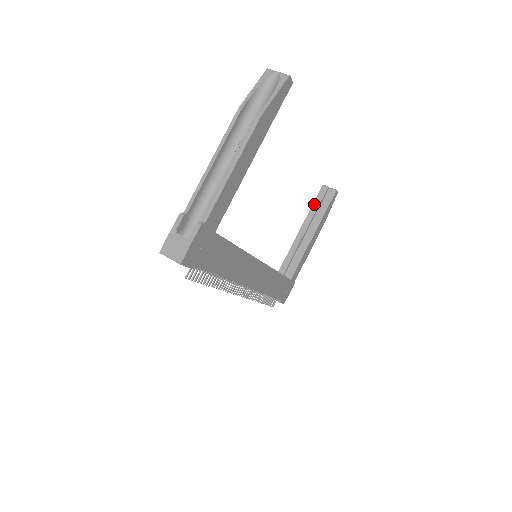
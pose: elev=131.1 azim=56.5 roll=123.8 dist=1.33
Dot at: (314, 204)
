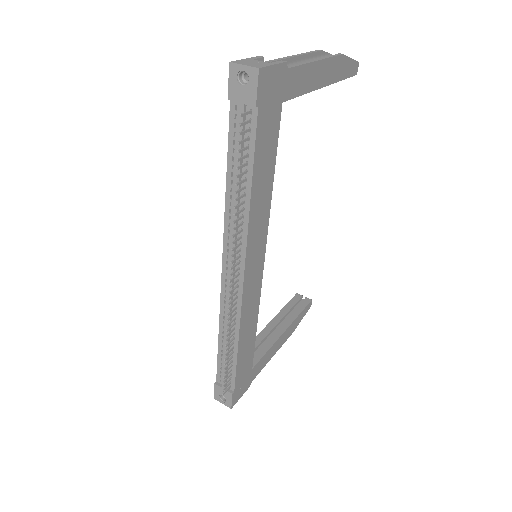
Dot at: (287, 305)
